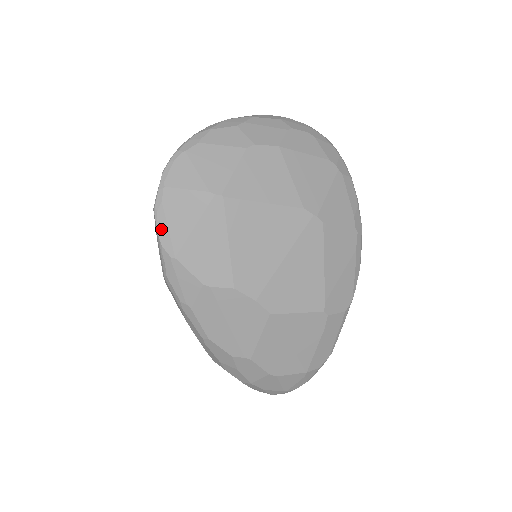
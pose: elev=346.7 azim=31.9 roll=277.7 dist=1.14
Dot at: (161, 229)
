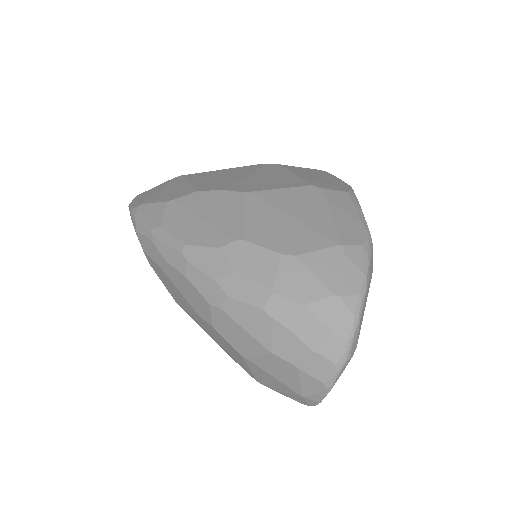
Dot at: (132, 205)
